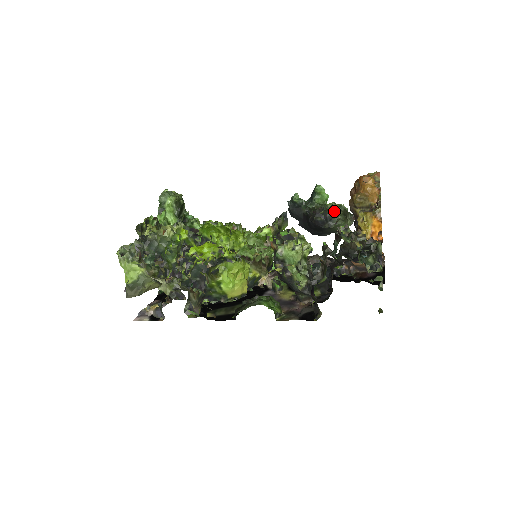
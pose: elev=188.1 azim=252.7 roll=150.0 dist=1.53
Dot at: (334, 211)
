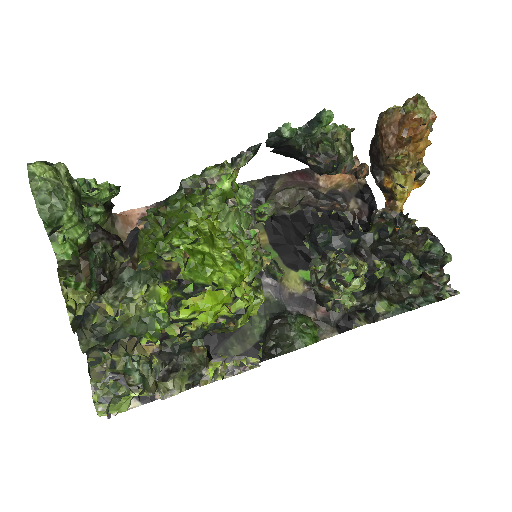
Dot at: (343, 149)
